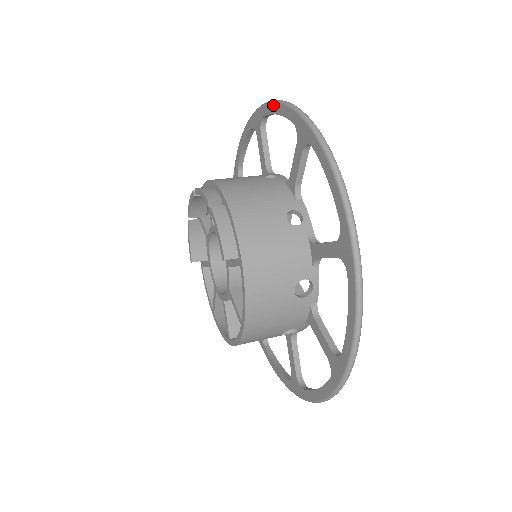
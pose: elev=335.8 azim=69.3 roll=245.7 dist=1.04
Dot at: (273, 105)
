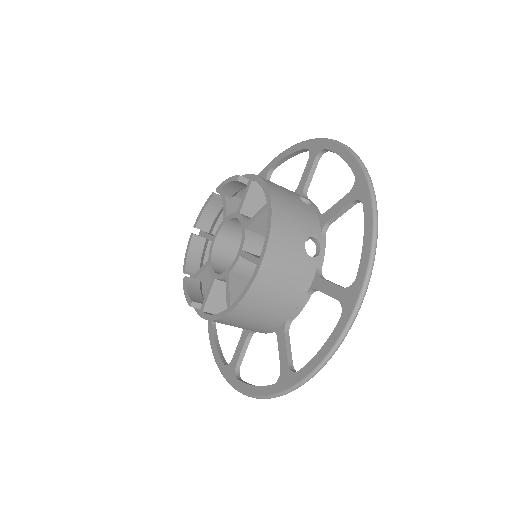
Dot at: occluded
